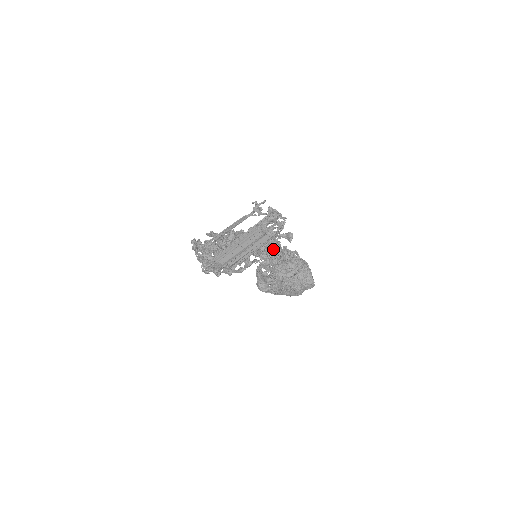
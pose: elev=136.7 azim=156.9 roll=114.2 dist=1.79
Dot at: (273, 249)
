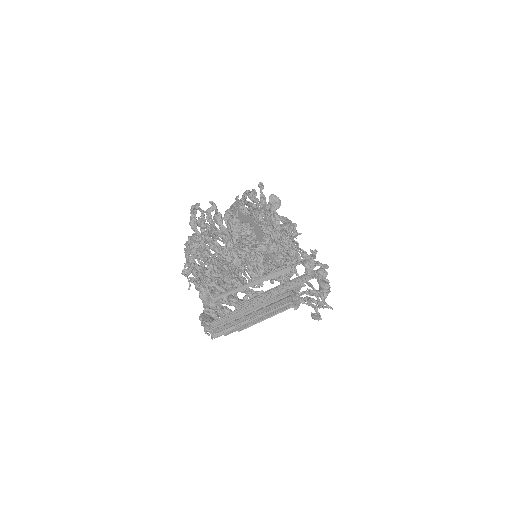
Dot at: occluded
